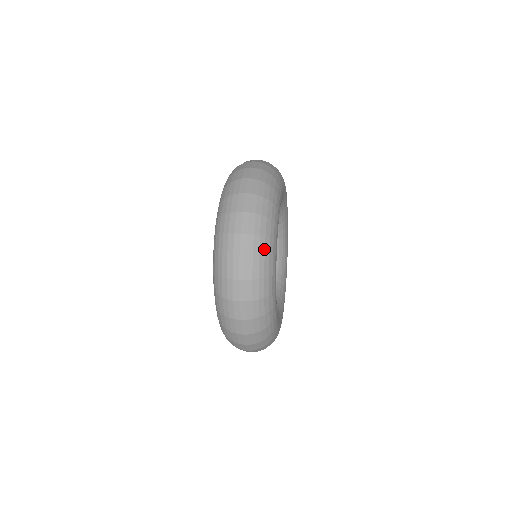
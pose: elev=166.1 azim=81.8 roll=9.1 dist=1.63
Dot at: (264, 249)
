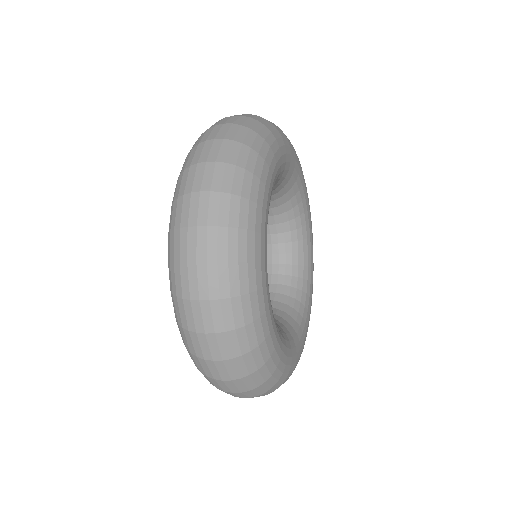
Dot at: (252, 141)
